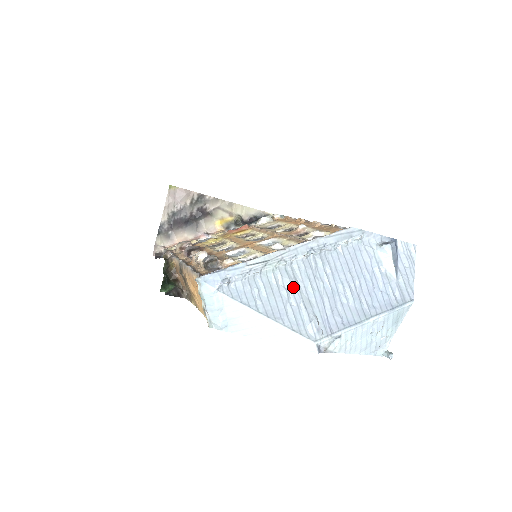
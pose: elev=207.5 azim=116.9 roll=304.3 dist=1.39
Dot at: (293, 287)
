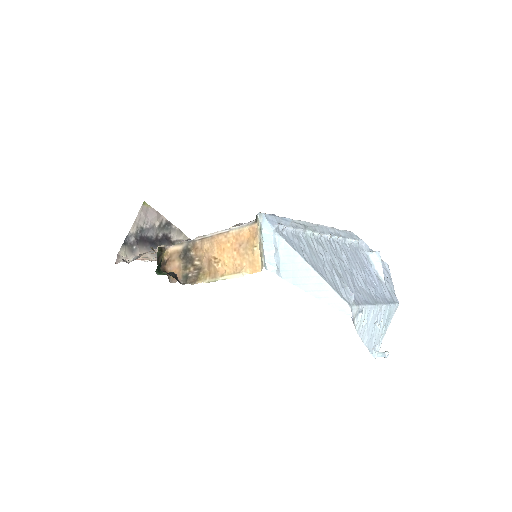
Dot at: (326, 255)
